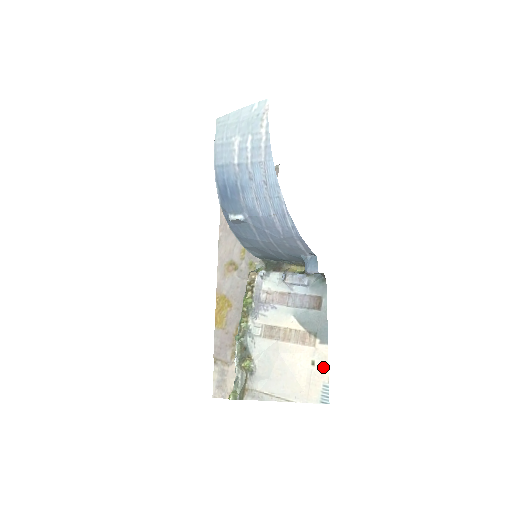
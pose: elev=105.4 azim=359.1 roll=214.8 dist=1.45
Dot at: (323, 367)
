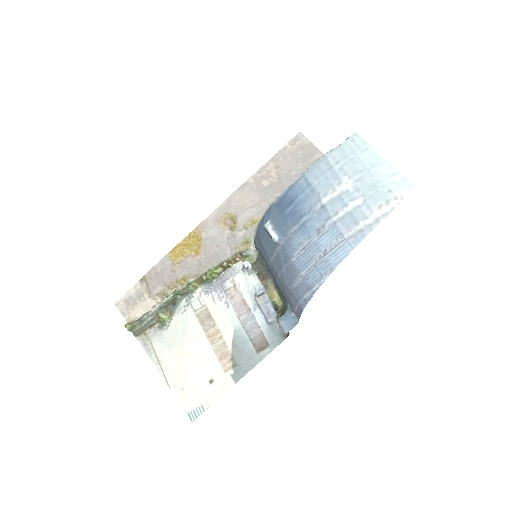
Dot at: (215, 394)
